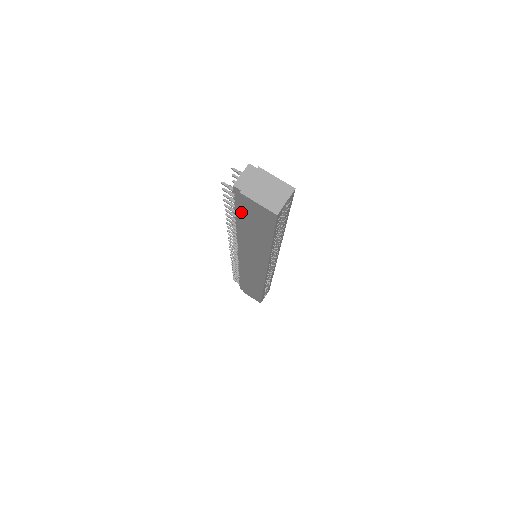
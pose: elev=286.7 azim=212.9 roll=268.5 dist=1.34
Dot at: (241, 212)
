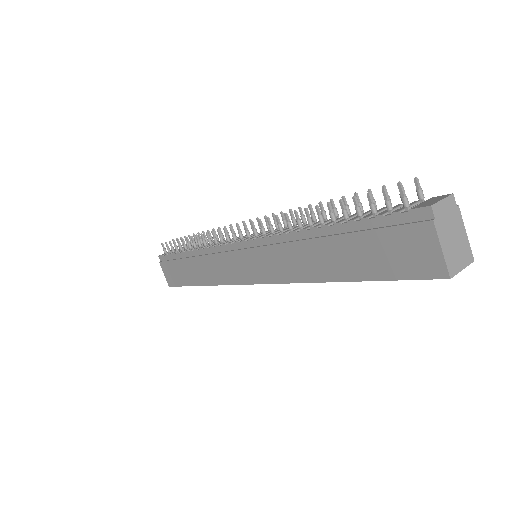
Dot at: (375, 230)
